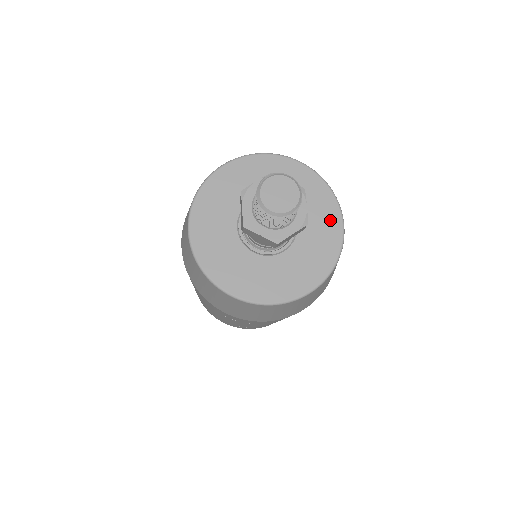
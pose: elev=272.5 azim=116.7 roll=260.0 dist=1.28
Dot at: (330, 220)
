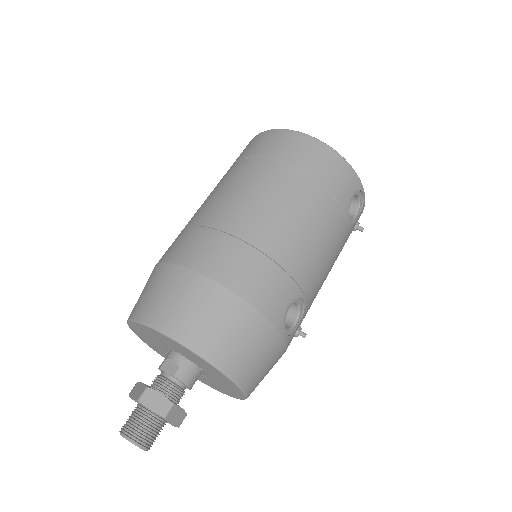
Dot at: (228, 393)
